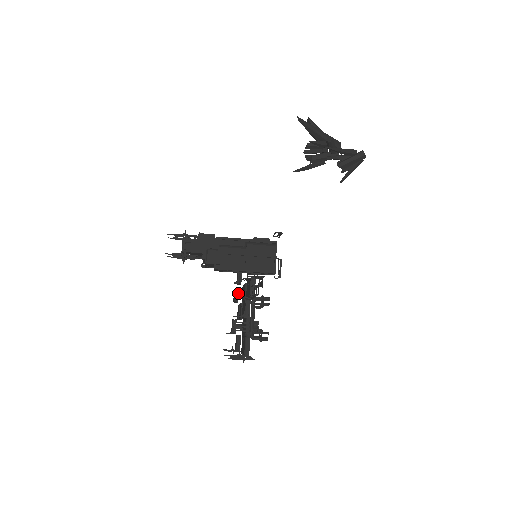
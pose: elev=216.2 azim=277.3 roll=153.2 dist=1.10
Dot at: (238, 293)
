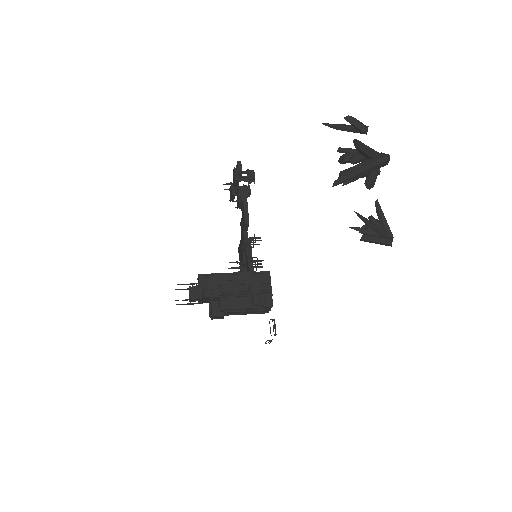
Dot at: (238, 180)
